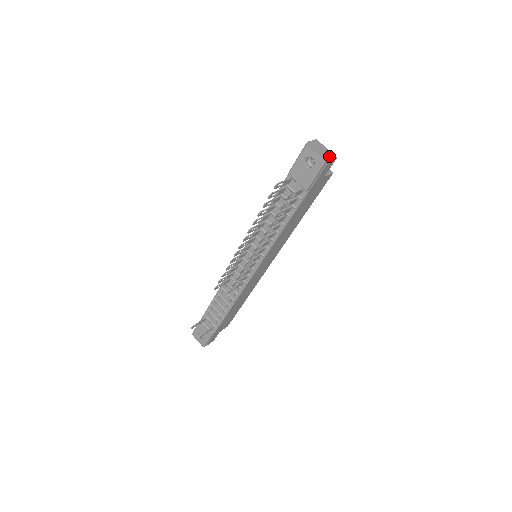
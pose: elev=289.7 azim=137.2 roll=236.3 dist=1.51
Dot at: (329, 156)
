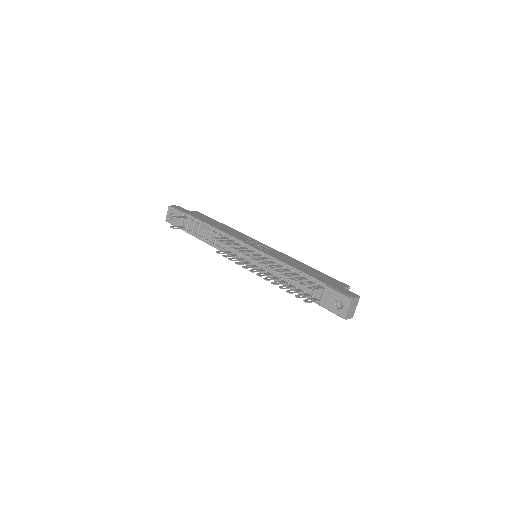
Dot at: (350, 315)
